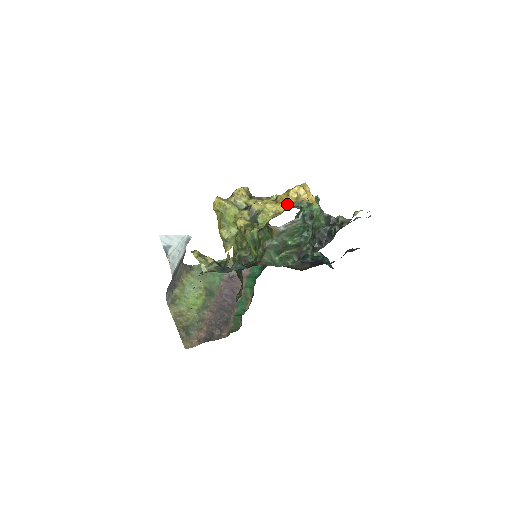
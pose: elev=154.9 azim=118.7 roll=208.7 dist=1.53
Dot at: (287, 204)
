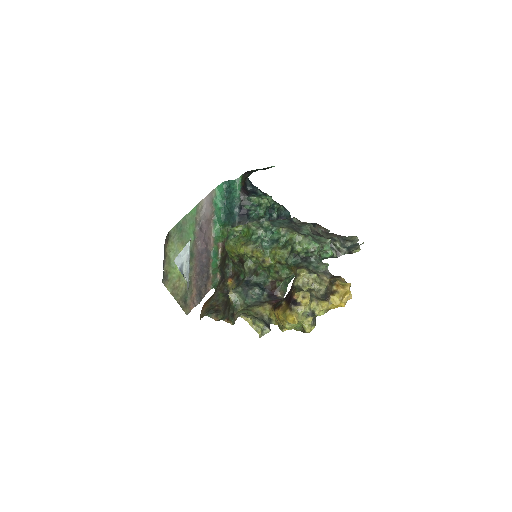
Dot at: (339, 306)
